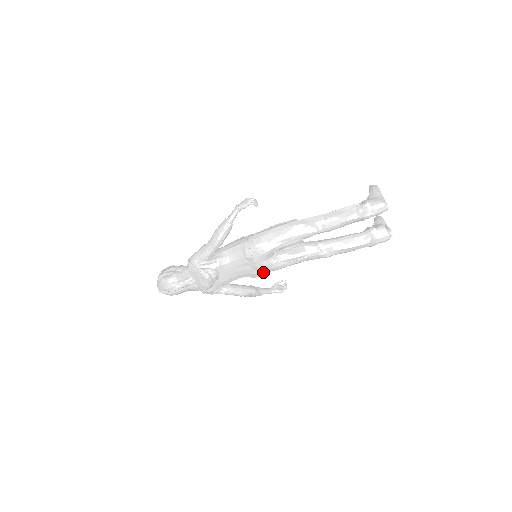
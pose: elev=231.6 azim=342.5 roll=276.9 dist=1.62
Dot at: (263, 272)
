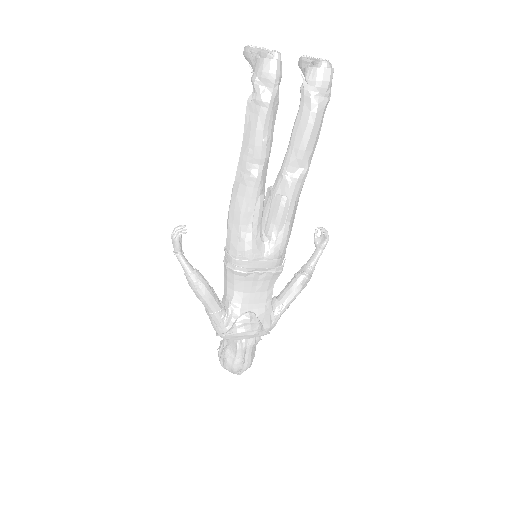
Dot at: (279, 261)
